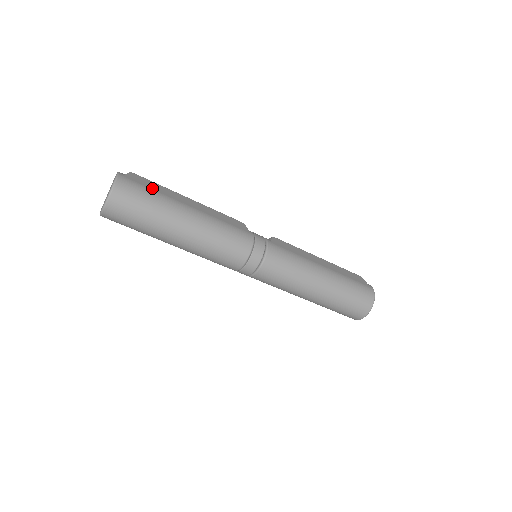
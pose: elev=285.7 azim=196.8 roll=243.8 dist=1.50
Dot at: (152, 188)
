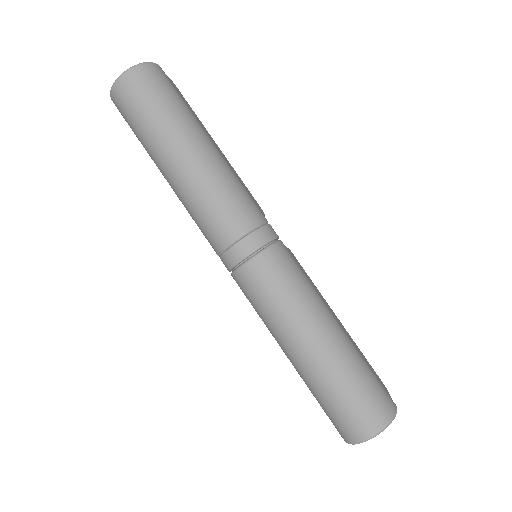
Dot at: (184, 100)
